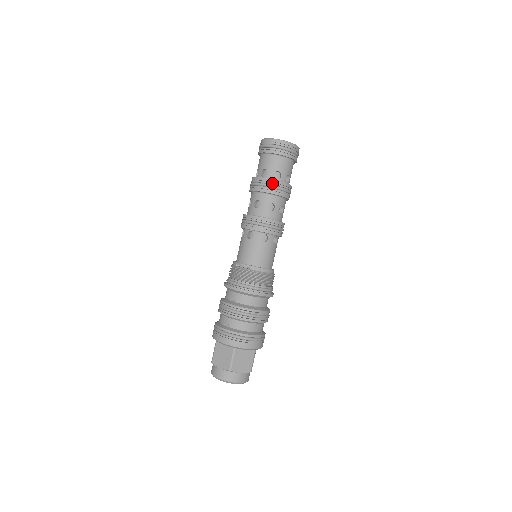
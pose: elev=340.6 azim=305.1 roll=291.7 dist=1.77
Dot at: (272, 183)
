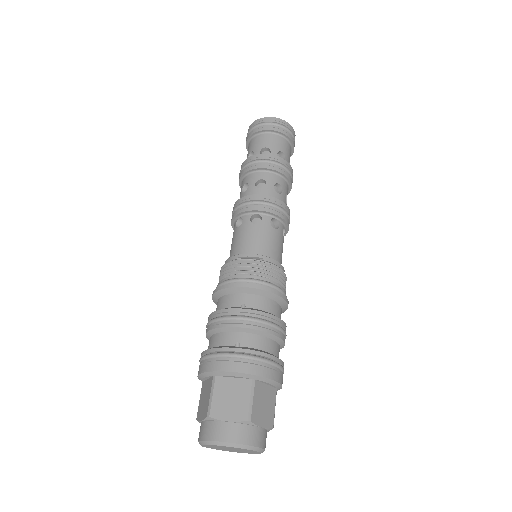
Dot at: (279, 161)
